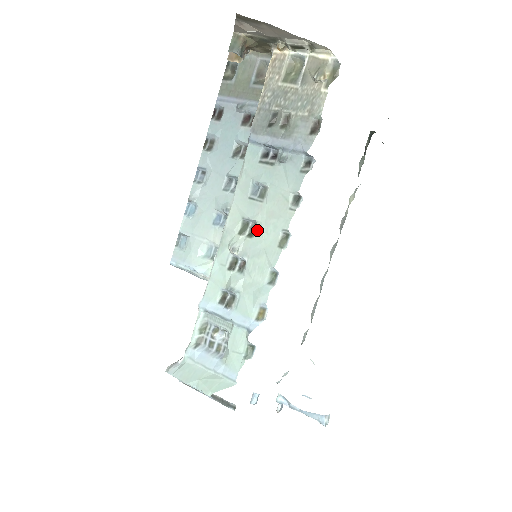
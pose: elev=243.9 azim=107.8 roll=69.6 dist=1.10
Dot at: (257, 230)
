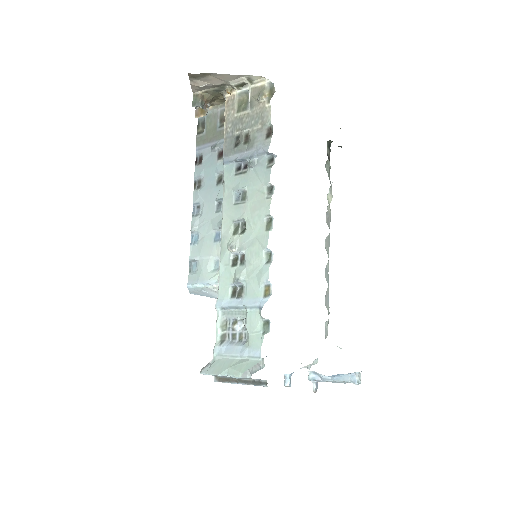
Dot at: (246, 225)
